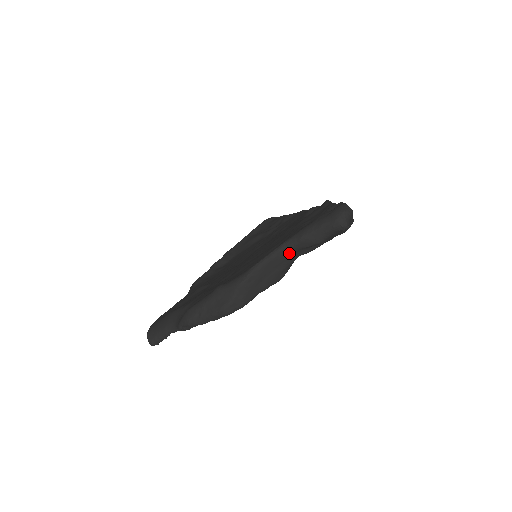
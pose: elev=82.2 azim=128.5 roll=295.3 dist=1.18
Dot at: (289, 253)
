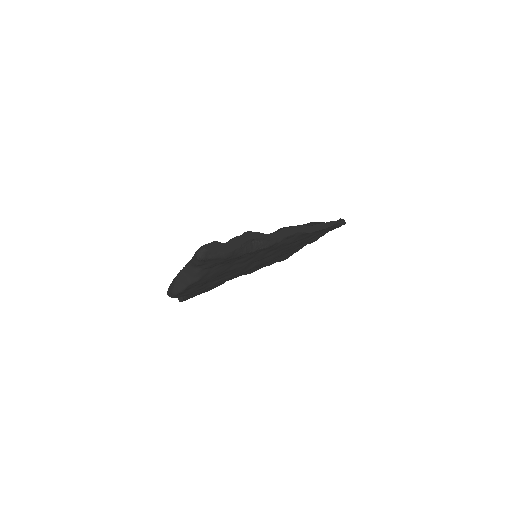
Dot at: (192, 267)
